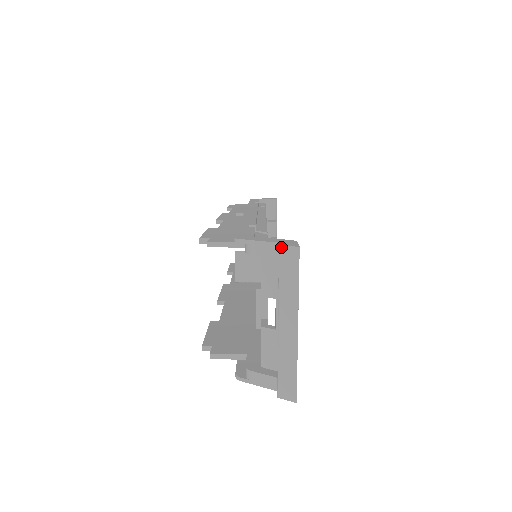
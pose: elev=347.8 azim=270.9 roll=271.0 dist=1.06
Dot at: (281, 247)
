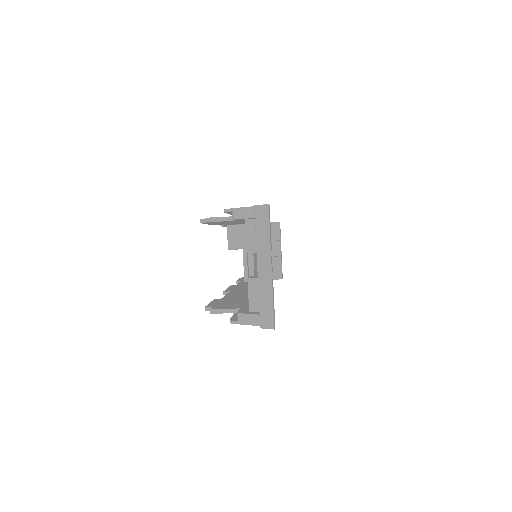
Dot at: (256, 207)
